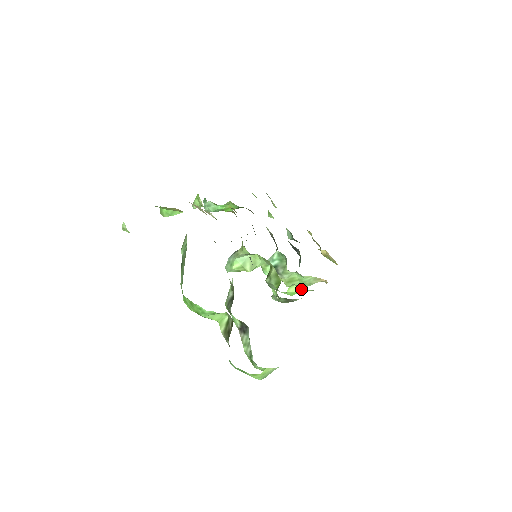
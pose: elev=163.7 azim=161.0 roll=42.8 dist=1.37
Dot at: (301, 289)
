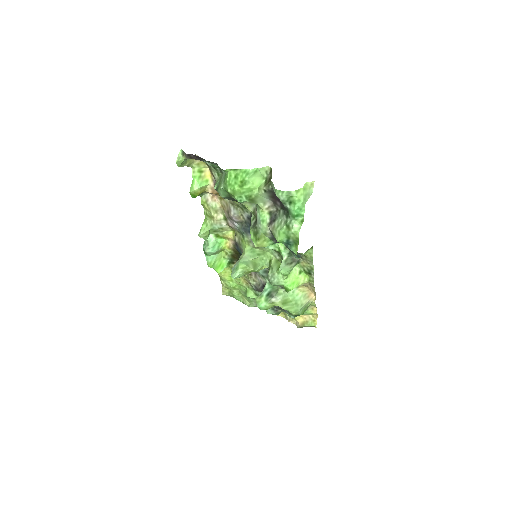
Dot at: (298, 277)
